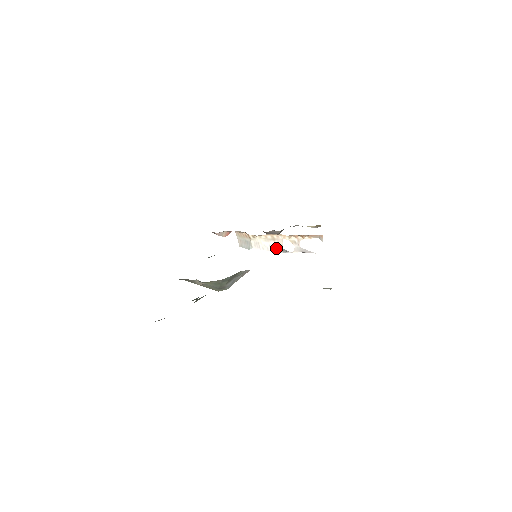
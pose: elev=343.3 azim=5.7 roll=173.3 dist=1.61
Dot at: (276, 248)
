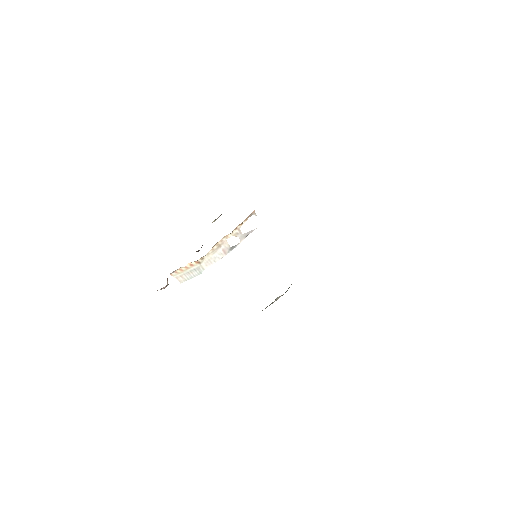
Dot at: (225, 251)
